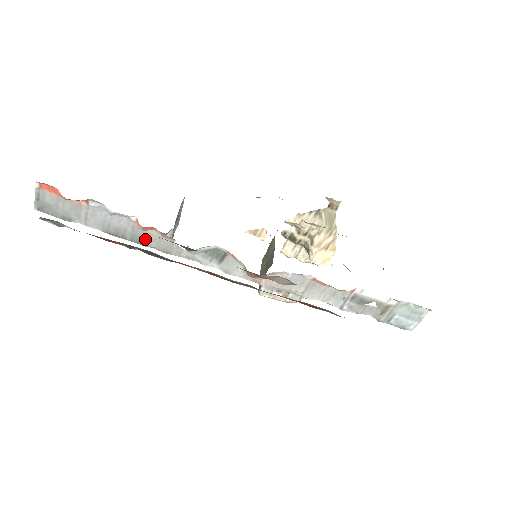
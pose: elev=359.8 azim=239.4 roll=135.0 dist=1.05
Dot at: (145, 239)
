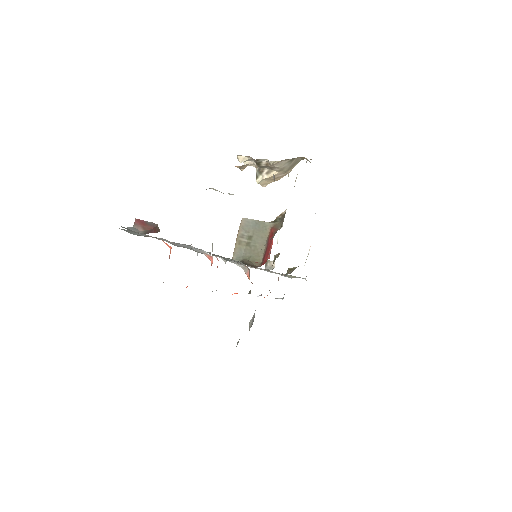
Dot at: occluded
